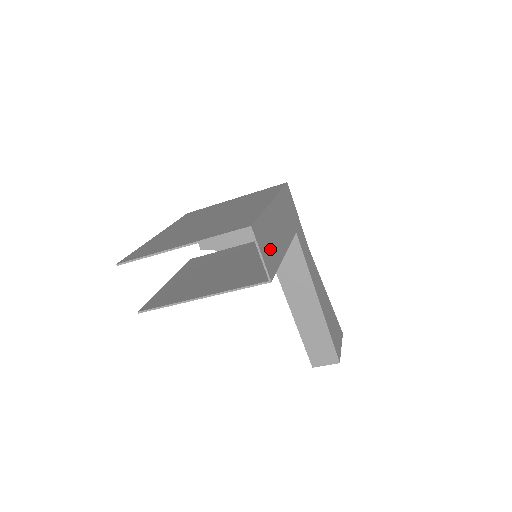
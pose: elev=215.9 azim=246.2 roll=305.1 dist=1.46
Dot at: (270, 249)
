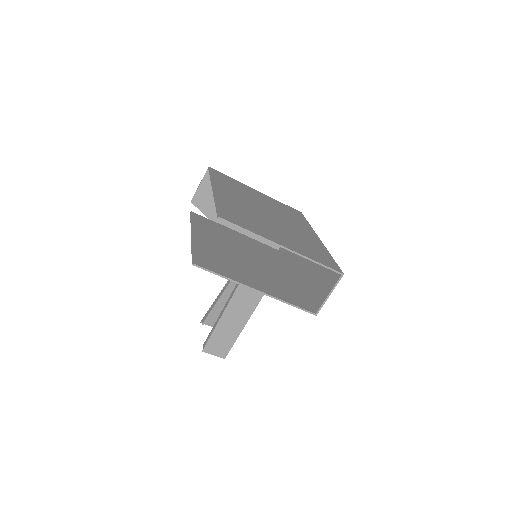
Dot at: (319, 286)
